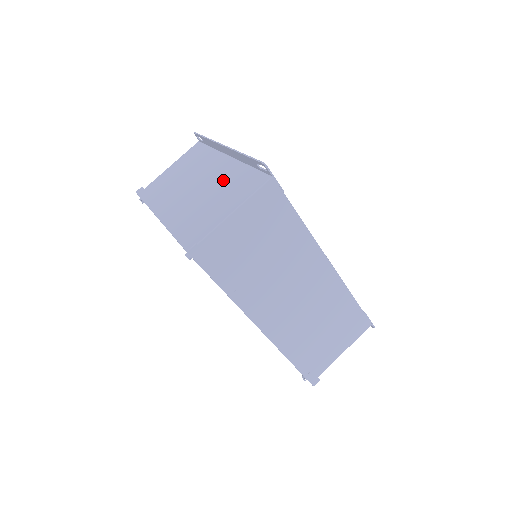
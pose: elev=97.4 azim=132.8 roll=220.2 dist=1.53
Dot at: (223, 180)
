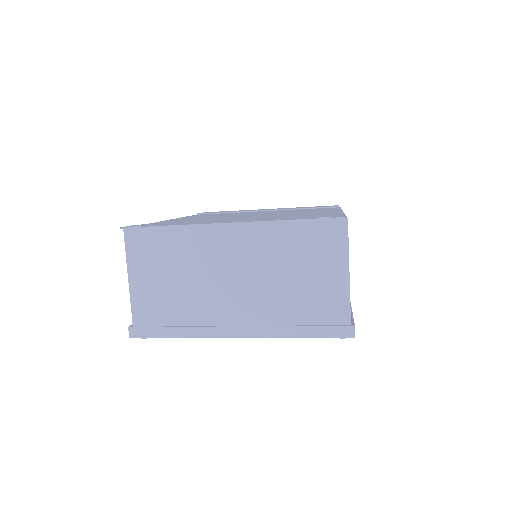
Dot at: (274, 254)
